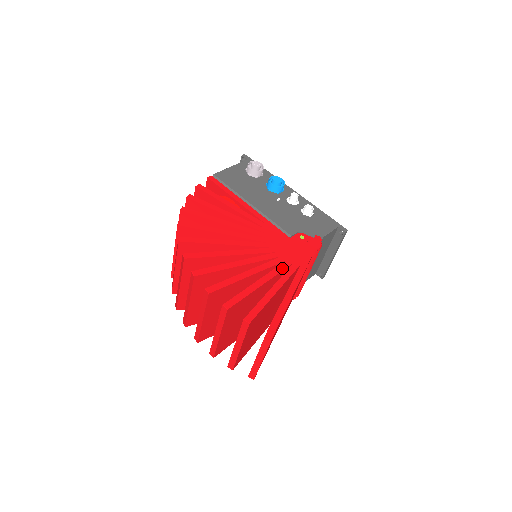
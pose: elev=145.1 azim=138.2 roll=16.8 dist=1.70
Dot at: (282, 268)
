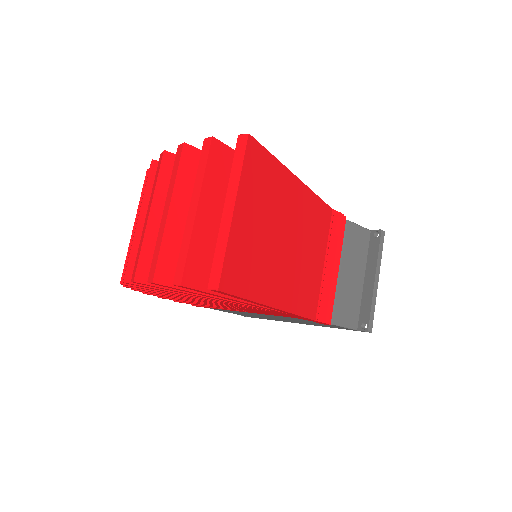
Dot at: occluded
